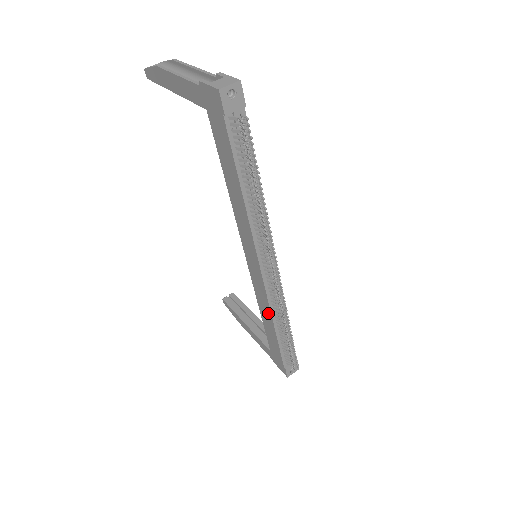
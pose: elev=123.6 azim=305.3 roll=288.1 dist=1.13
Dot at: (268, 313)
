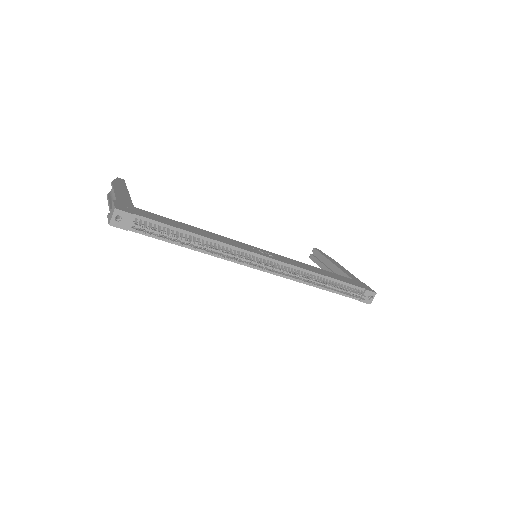
Dot at: occluded
